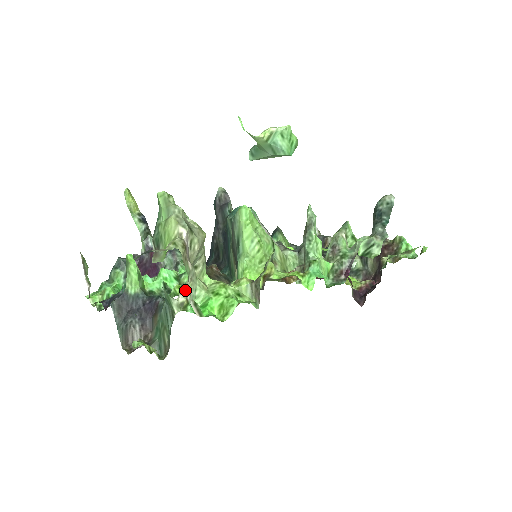
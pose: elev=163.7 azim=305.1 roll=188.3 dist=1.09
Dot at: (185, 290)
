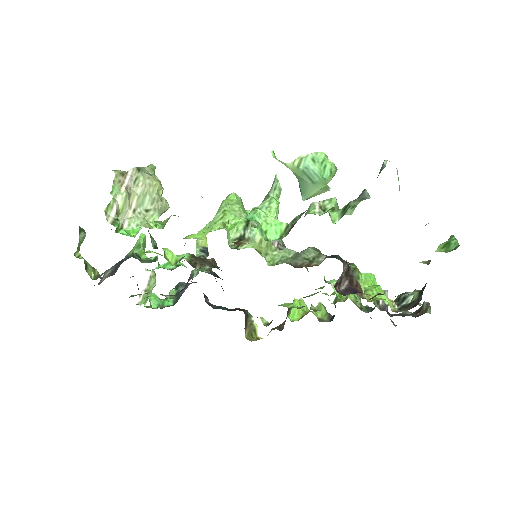
Dot at: (126, 220)
